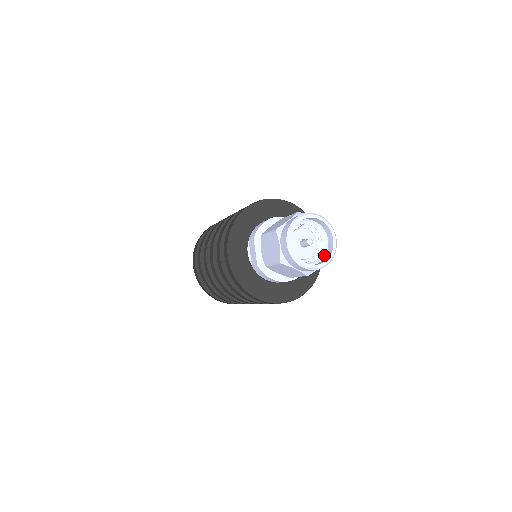
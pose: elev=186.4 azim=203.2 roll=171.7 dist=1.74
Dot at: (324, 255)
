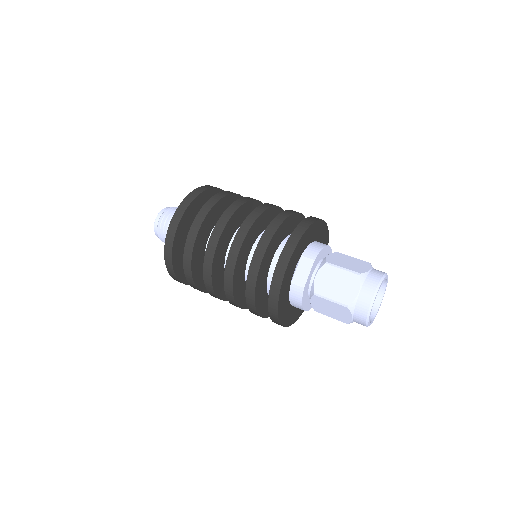
Dot at: occluded
